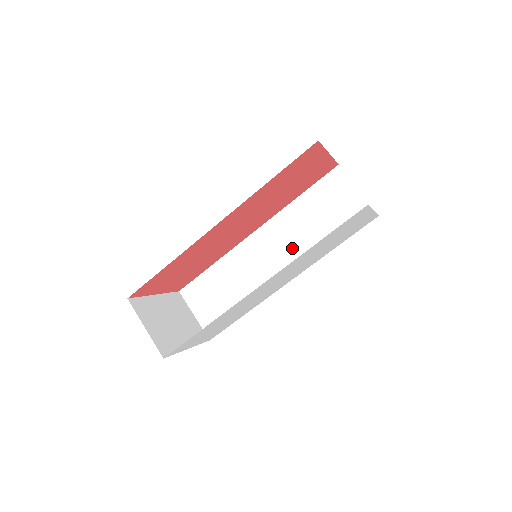
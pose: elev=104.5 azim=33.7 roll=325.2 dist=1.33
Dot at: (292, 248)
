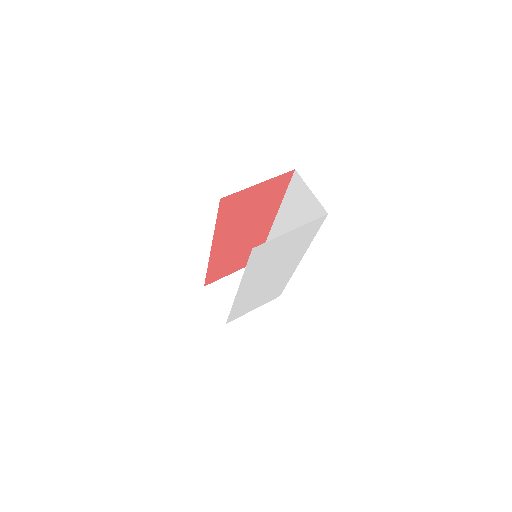
Dot at: occluded
